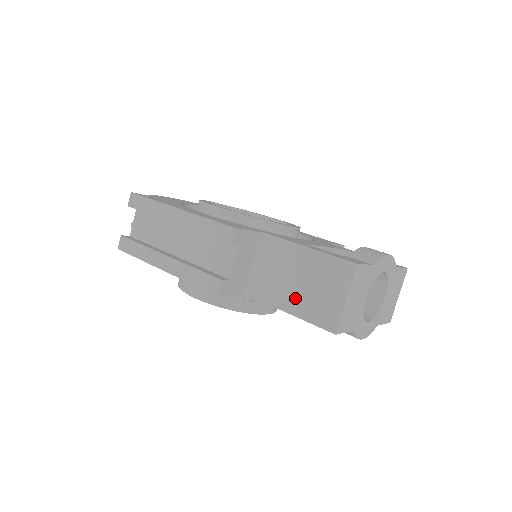
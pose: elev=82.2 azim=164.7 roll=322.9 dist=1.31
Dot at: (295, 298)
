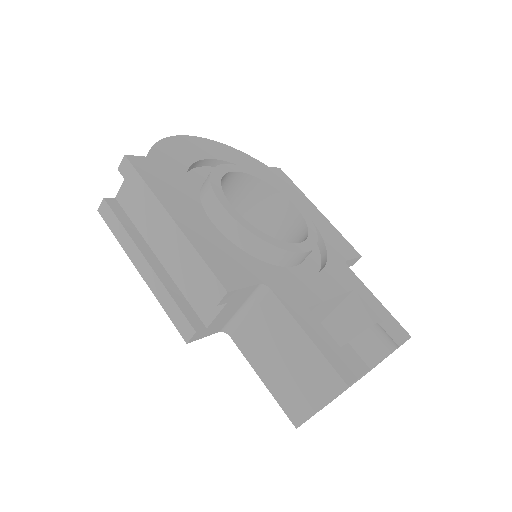
Dot at: (271, 369)
